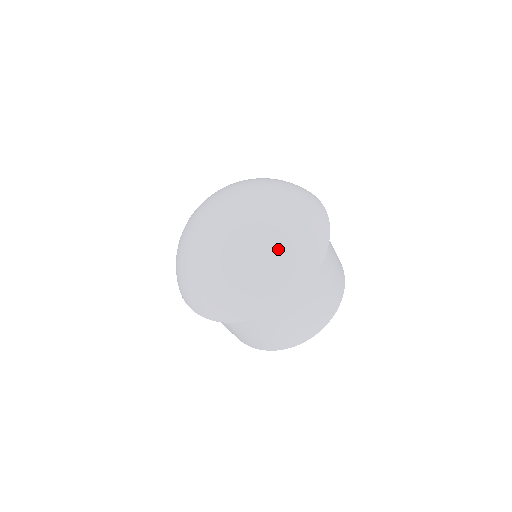
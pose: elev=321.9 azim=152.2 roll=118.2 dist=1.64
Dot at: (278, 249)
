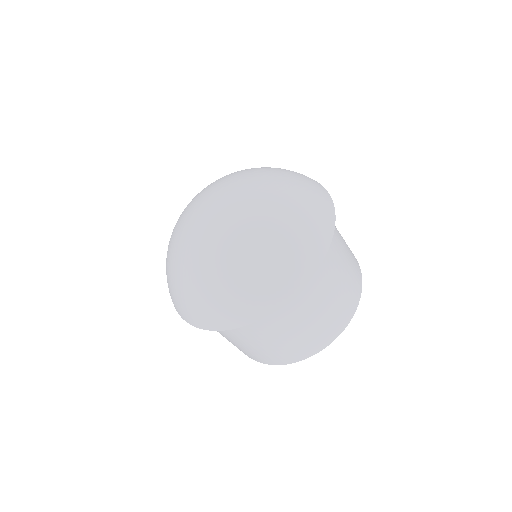
Dot at: (287, 211)
